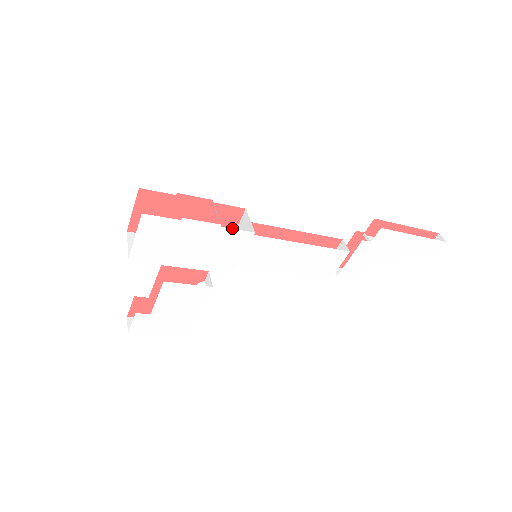
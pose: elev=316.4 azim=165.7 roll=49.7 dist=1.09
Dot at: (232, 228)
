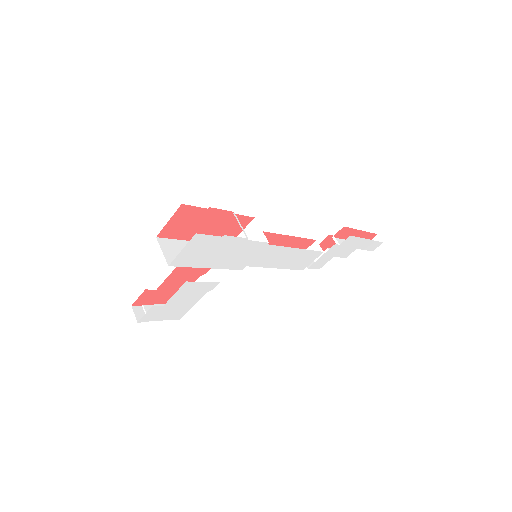
Dot at: (238, 232)
